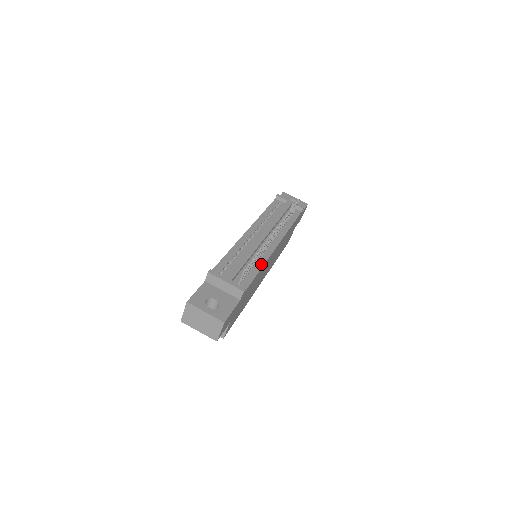
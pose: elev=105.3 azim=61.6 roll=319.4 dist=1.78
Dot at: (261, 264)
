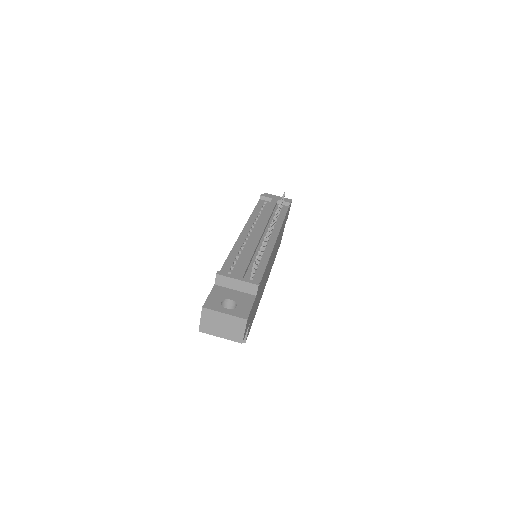
Dot at: (266, 258)
